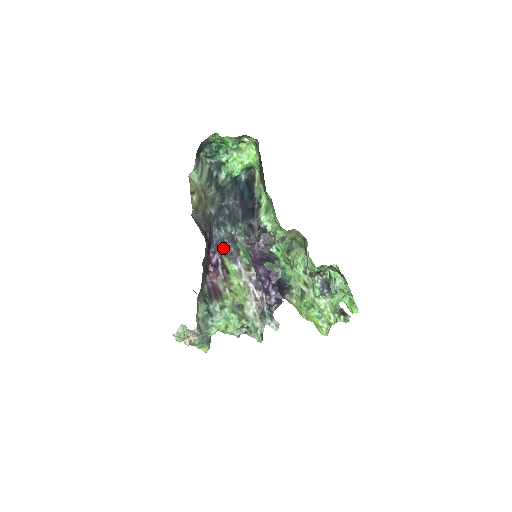
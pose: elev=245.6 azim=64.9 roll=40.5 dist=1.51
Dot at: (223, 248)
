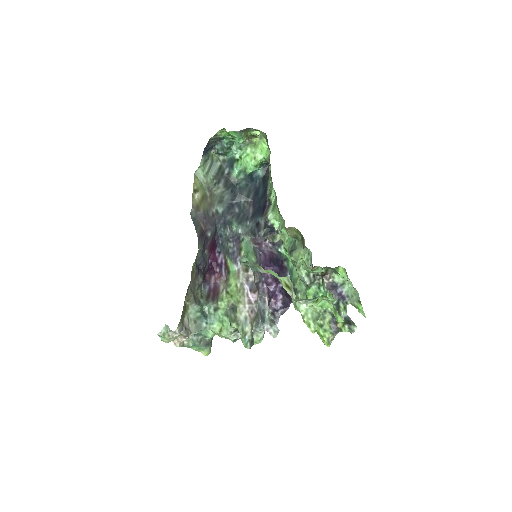
Dot at: (227, 248)
